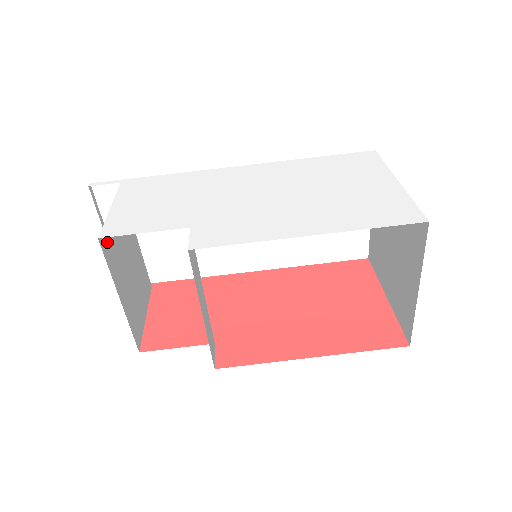
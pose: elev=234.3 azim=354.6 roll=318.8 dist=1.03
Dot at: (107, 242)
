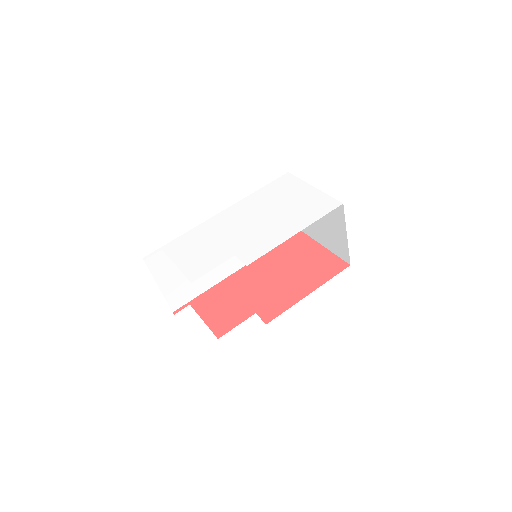
Dot at: occluded
